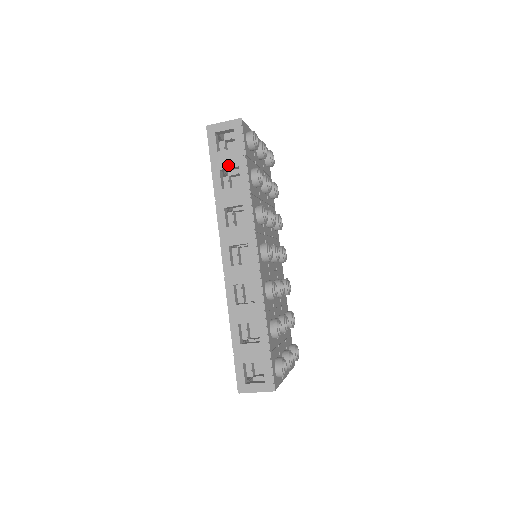
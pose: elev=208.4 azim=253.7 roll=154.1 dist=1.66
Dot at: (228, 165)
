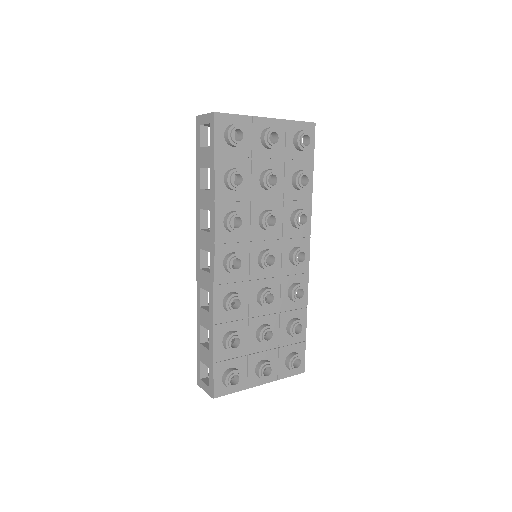
Dot at: (204, 164)
